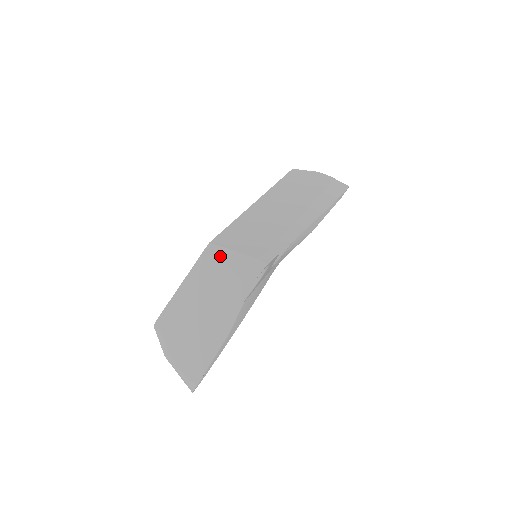
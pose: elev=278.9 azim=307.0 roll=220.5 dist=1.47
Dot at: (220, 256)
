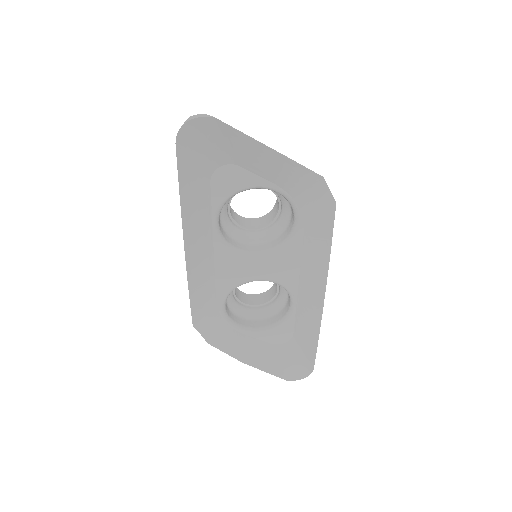
Dot at: occluded
